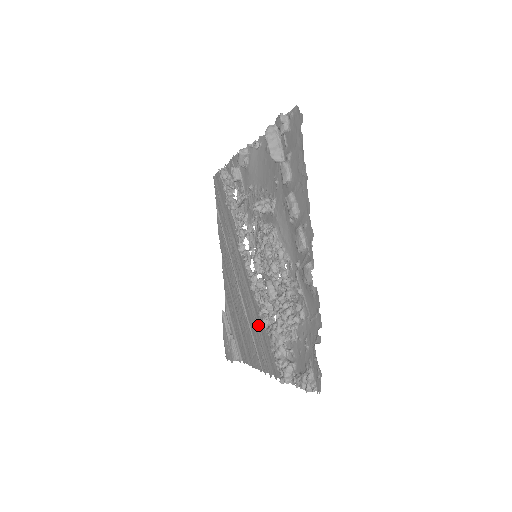
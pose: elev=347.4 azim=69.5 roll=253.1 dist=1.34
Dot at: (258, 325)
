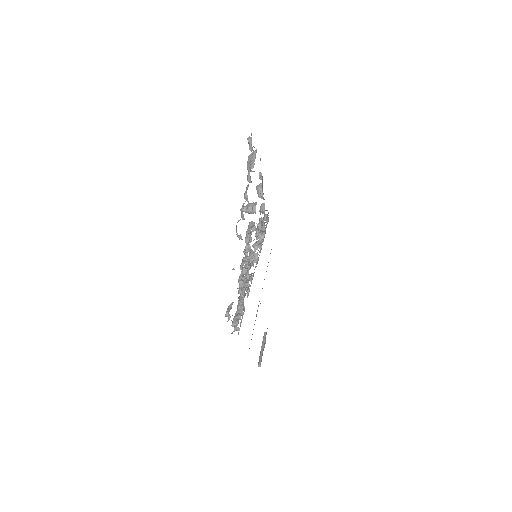
Dot at: occluded
